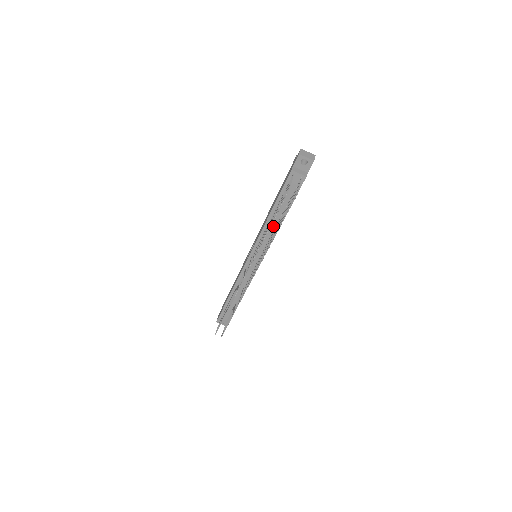
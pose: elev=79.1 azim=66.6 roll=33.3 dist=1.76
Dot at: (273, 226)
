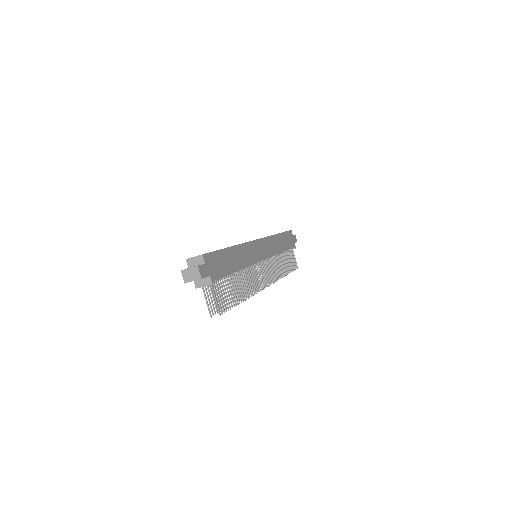
Dot at: occluded
